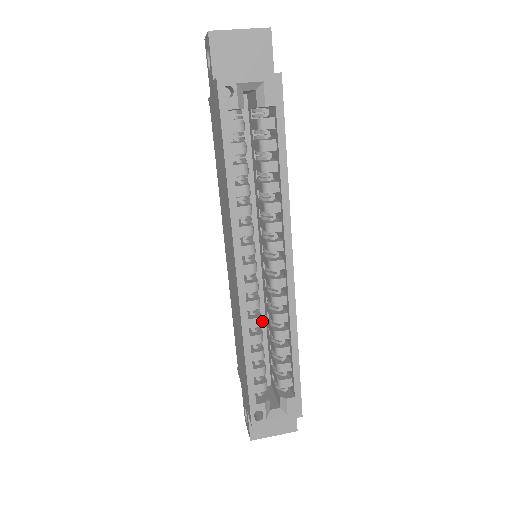
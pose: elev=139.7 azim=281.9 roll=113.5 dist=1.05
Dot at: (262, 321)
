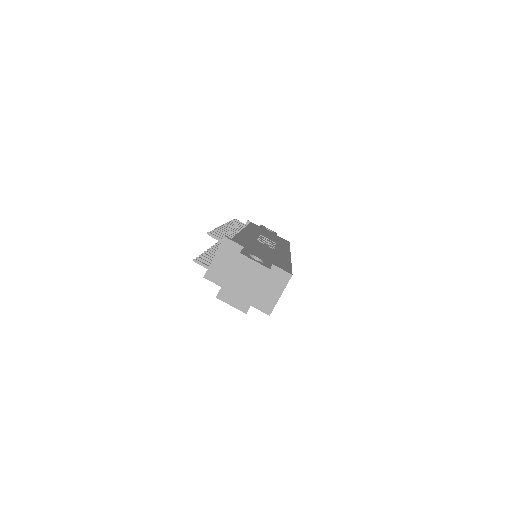
Dot at: occluded
